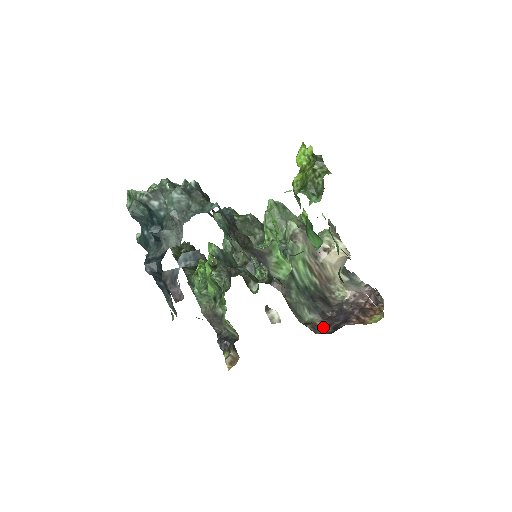
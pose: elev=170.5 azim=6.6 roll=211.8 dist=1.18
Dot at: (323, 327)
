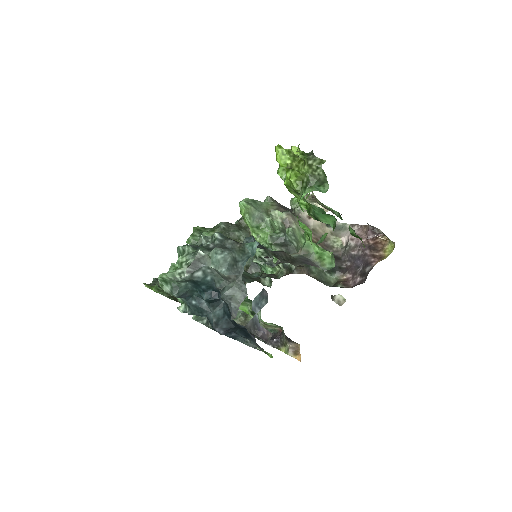
Dot at: (350, 279)
